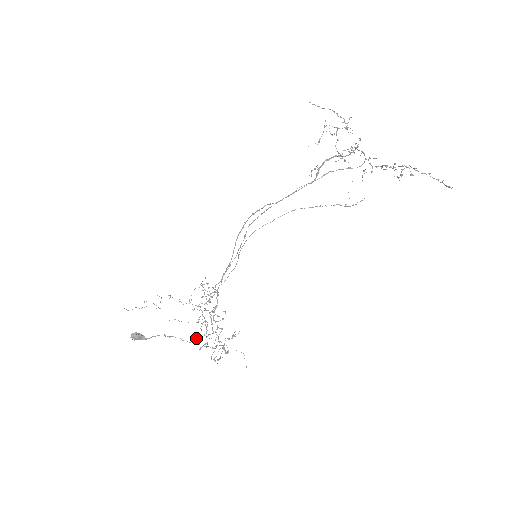
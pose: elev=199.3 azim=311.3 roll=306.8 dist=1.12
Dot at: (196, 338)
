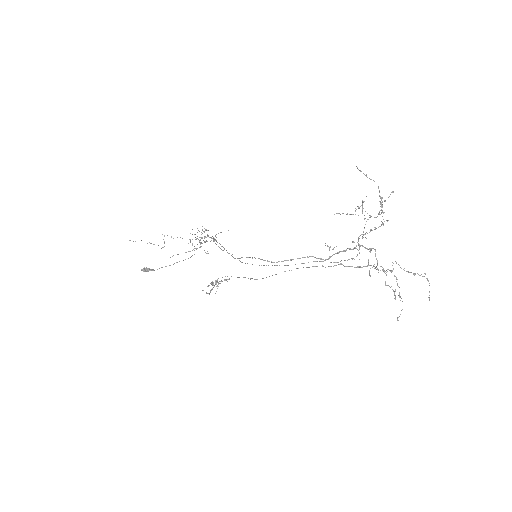
Dot at: occluded
